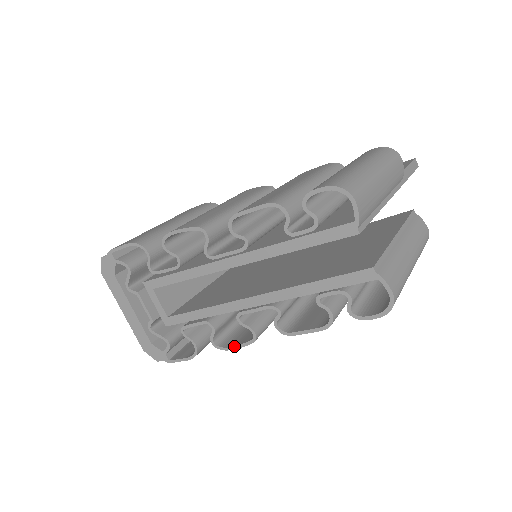
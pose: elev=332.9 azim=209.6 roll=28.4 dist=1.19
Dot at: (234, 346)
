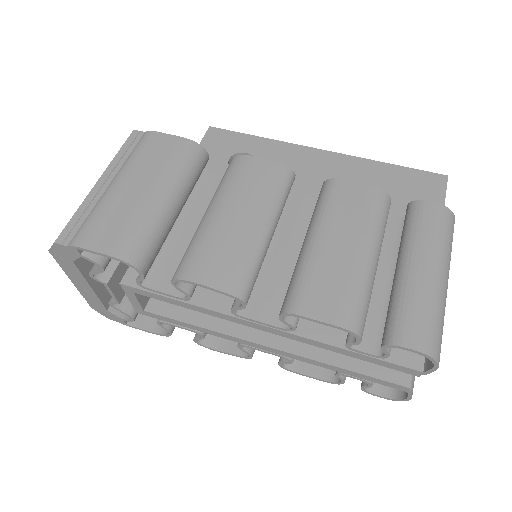
Dot at: (221, 351)
